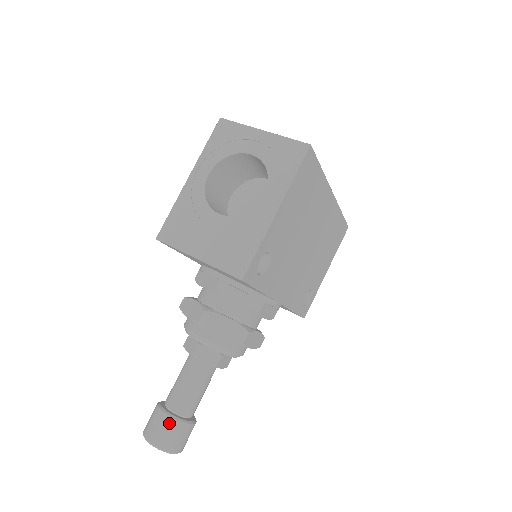
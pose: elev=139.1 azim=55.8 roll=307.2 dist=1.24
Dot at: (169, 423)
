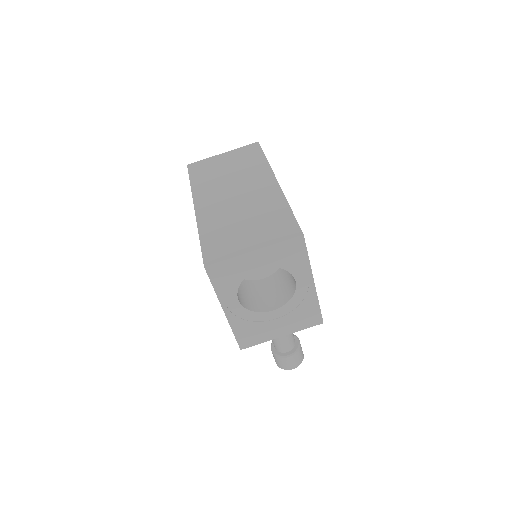
Dot at: (294, 357)
